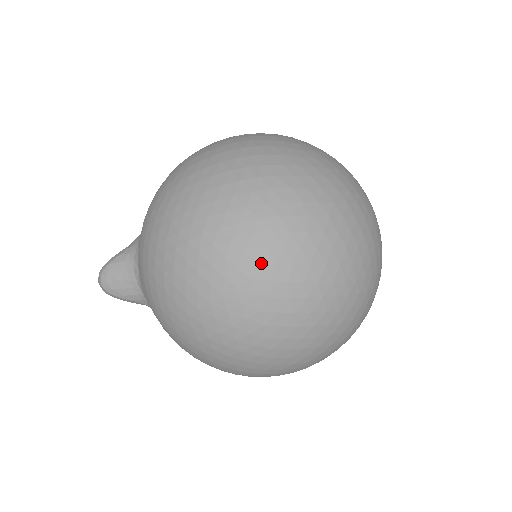
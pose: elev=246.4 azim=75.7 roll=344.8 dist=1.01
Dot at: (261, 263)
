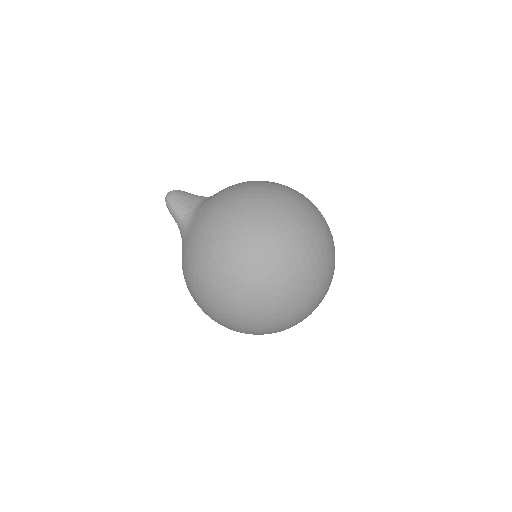
Dot at: (306, 207)
